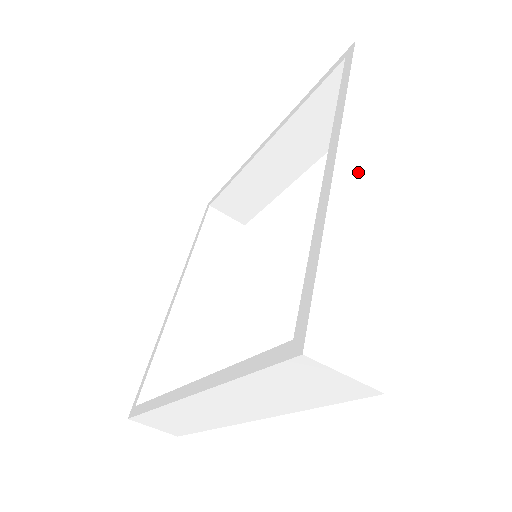
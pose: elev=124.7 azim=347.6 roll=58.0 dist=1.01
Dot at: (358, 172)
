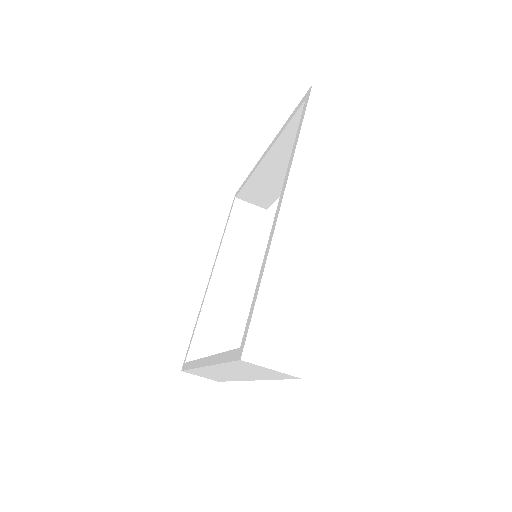
Dot at: (300, 214)
